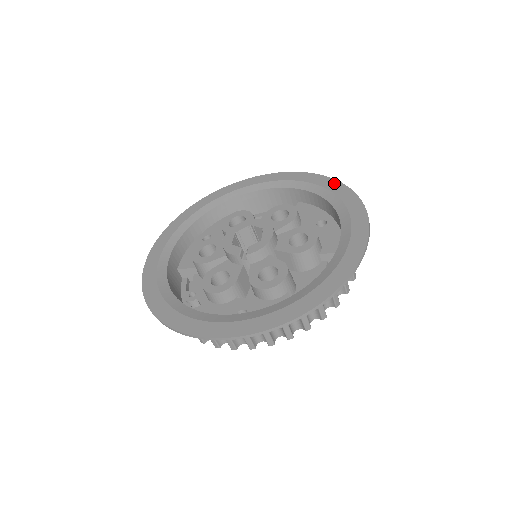
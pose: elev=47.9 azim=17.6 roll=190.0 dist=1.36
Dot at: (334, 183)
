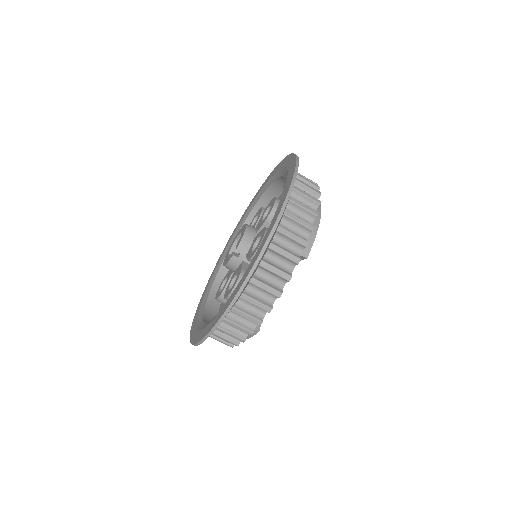
Dot at: (273, 172)
